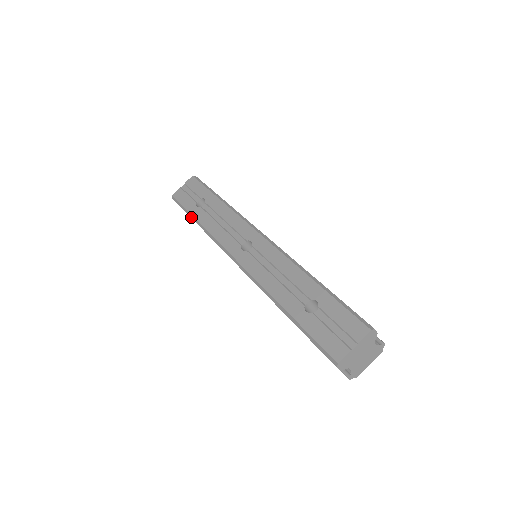
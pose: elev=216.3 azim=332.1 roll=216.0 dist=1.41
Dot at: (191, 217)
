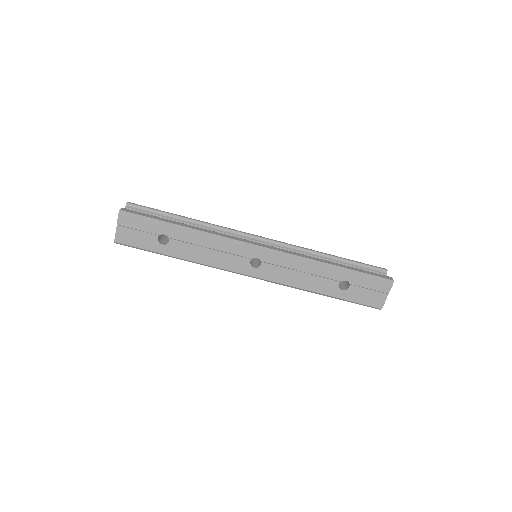
Dot at: occluded
